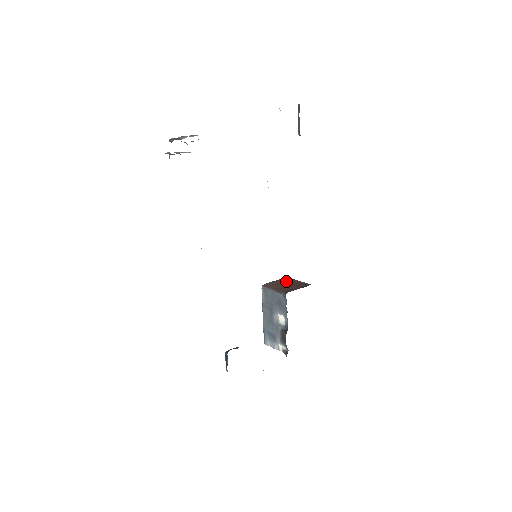
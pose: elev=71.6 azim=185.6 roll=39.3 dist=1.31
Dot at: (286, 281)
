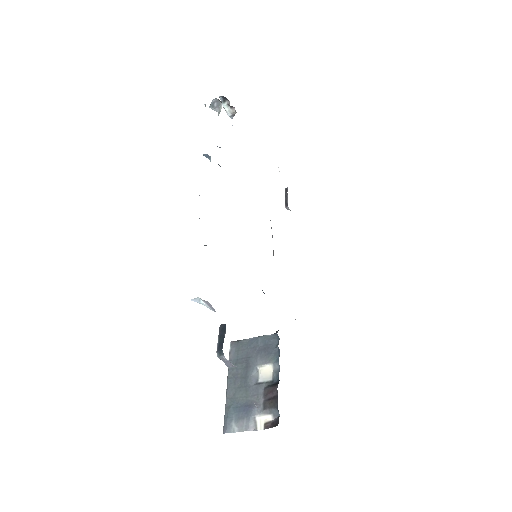
Dot at: occluded
